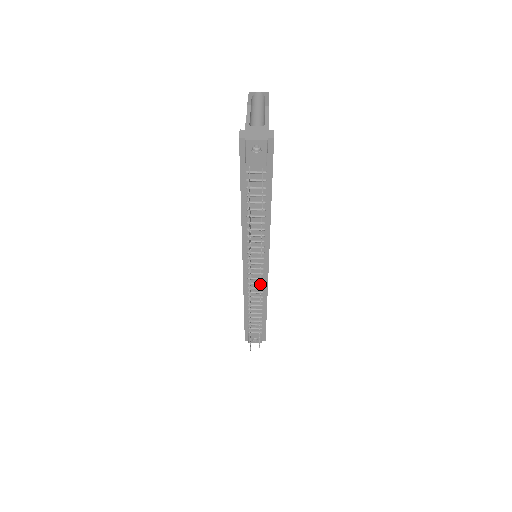
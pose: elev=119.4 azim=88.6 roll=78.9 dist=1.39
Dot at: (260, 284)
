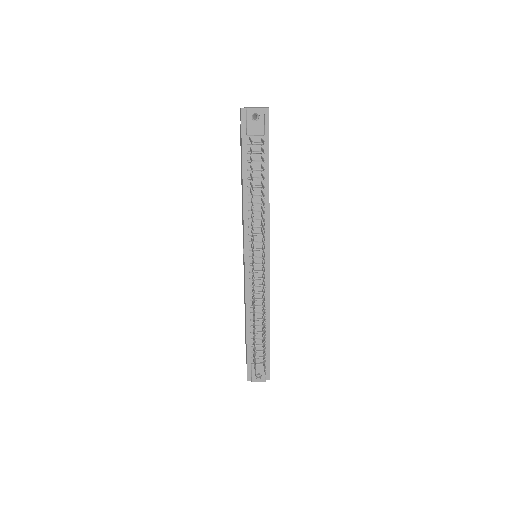
Dot at: occluded
